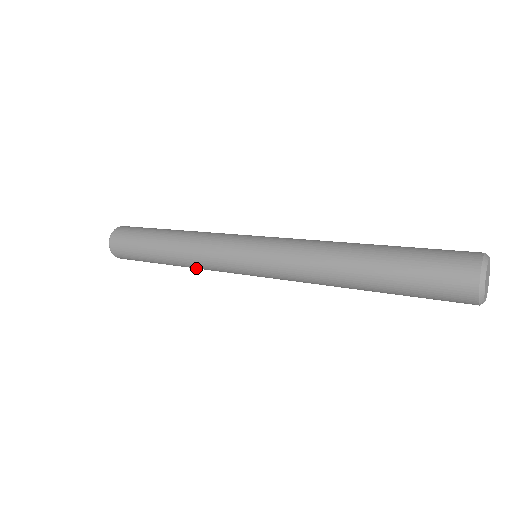
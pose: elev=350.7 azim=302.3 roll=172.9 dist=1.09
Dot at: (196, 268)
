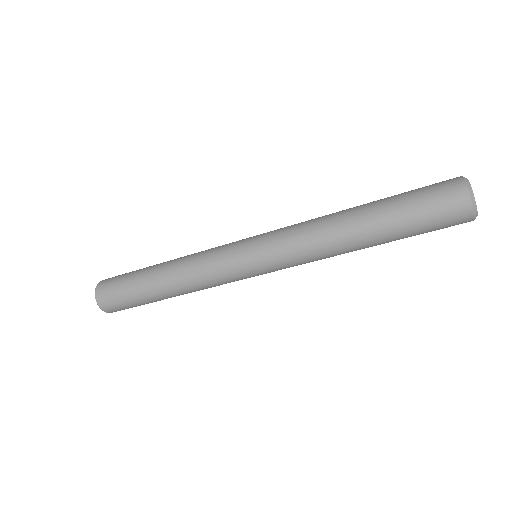
Dot at: (194, 288)
